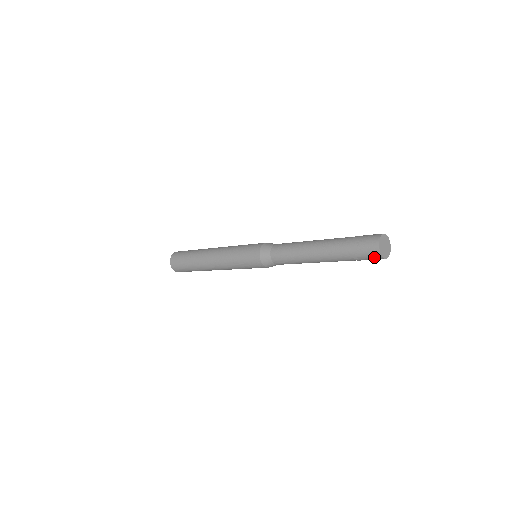
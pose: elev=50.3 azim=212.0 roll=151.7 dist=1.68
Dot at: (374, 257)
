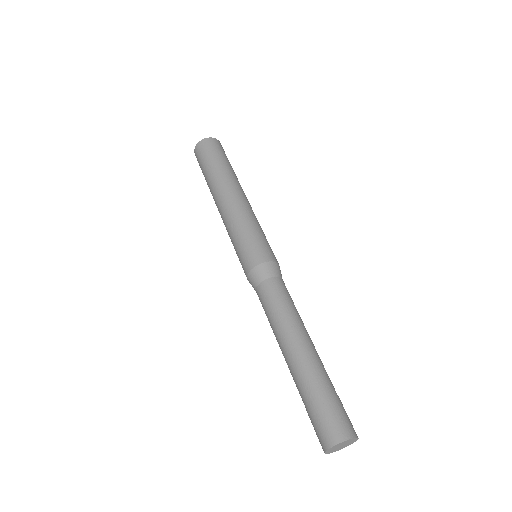
Dot at: occluded
